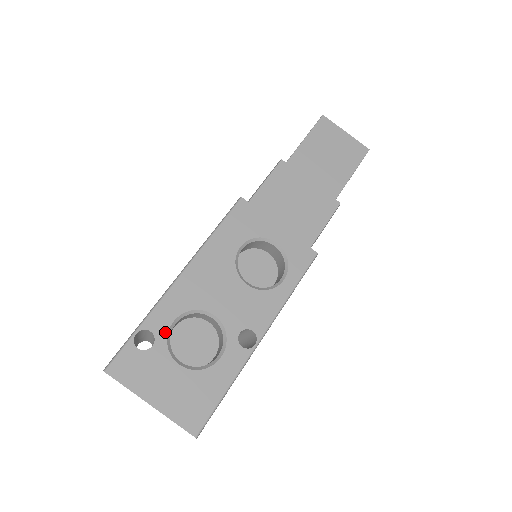
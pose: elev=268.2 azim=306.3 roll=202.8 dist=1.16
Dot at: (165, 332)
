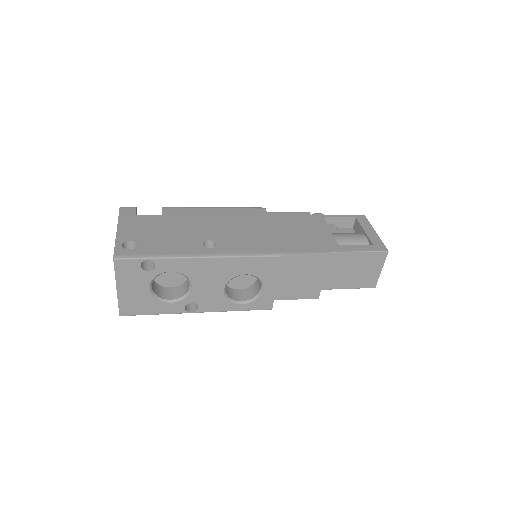
Dot at: (161, 272)
